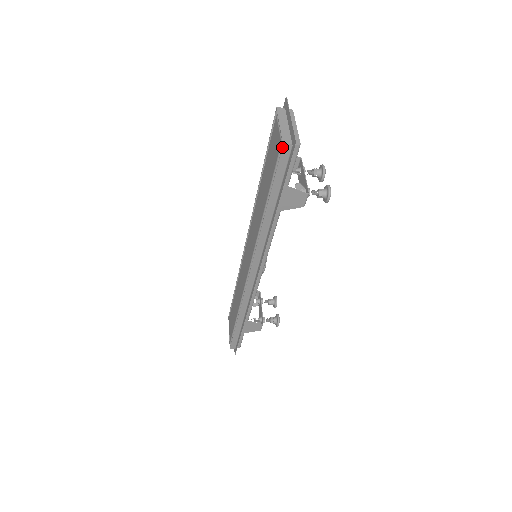
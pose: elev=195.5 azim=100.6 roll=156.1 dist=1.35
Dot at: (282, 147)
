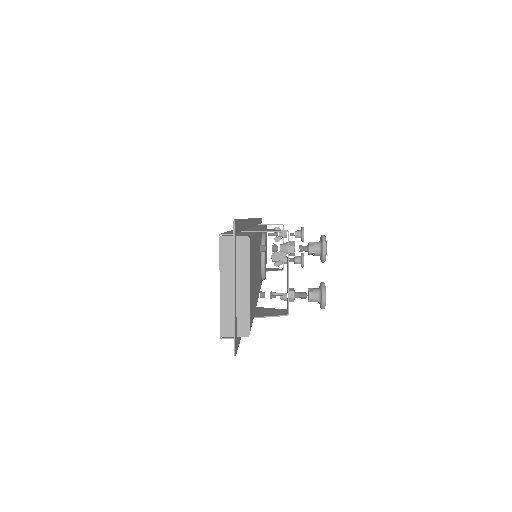
Dot at: (220, 336)
